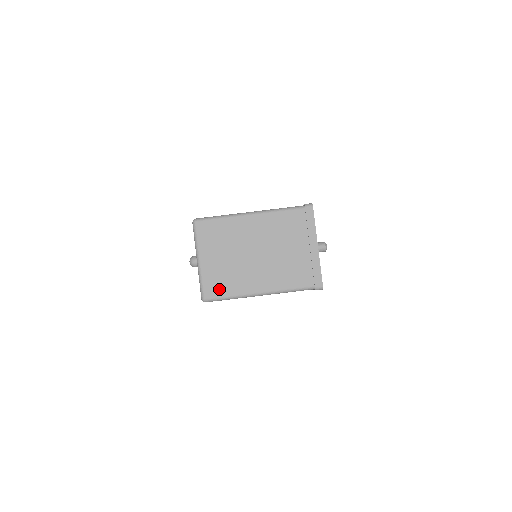
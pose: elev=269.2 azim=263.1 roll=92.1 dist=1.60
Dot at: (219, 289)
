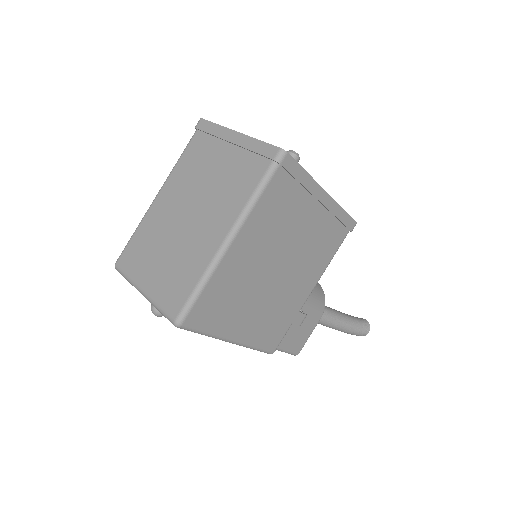
Dot at: (180, 292)
